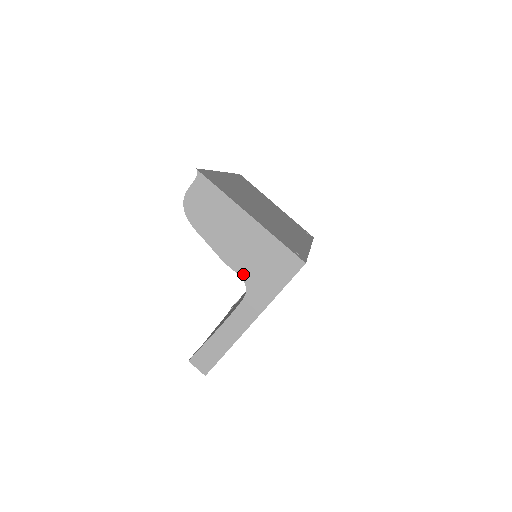
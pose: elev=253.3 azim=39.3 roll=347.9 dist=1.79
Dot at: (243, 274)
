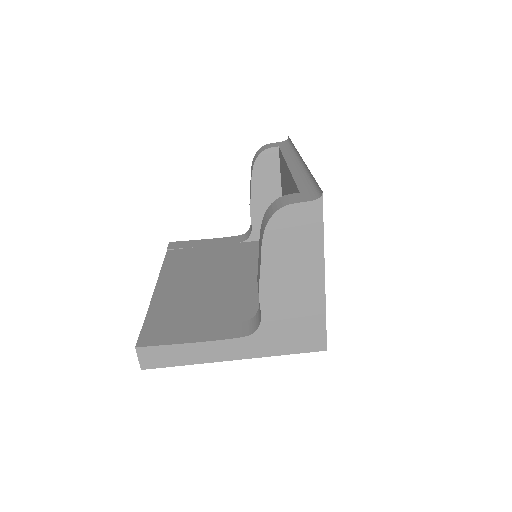
Dot at: (266, 318)
